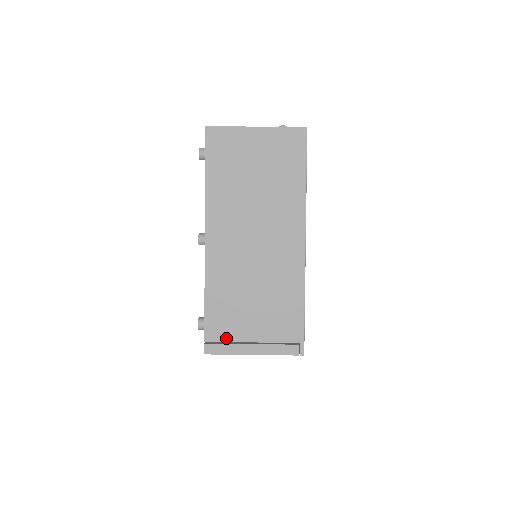
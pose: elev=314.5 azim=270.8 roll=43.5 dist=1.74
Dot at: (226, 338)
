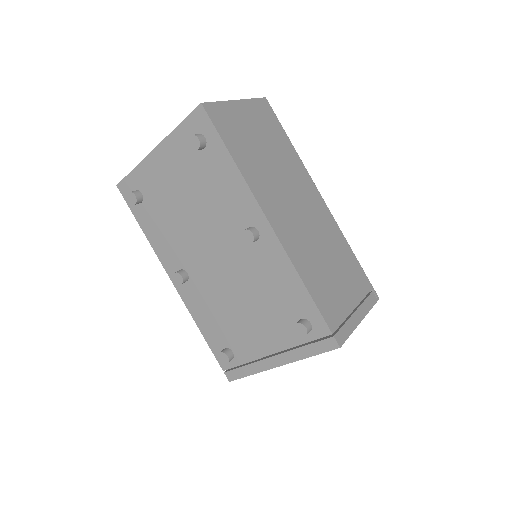
Dot at: (341, 318)
